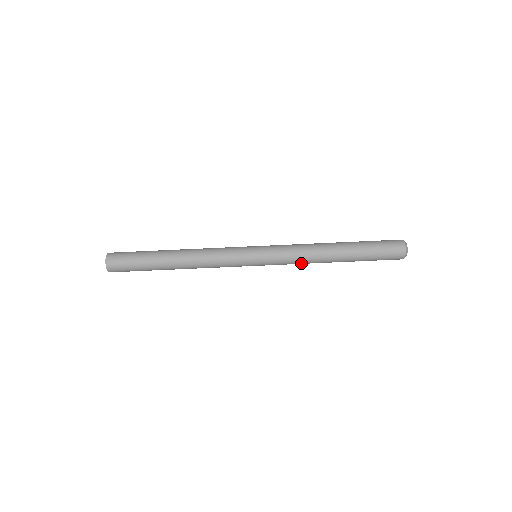
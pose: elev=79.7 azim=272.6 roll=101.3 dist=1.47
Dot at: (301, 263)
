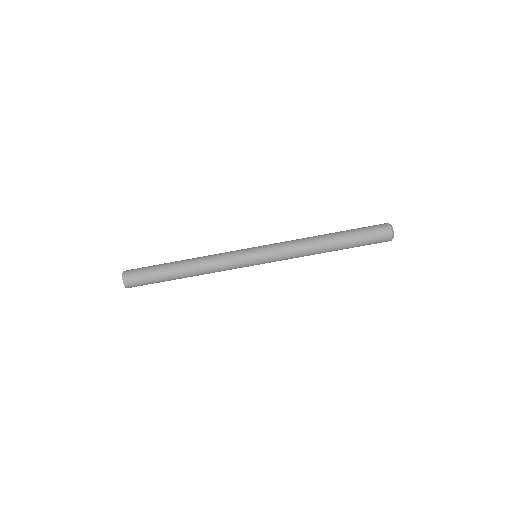
Dot at: (298, 256)
